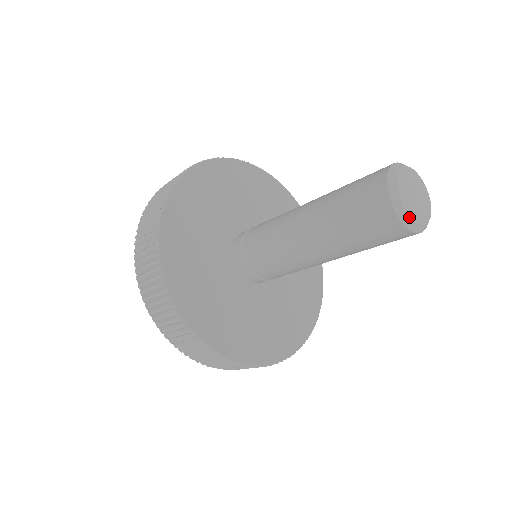
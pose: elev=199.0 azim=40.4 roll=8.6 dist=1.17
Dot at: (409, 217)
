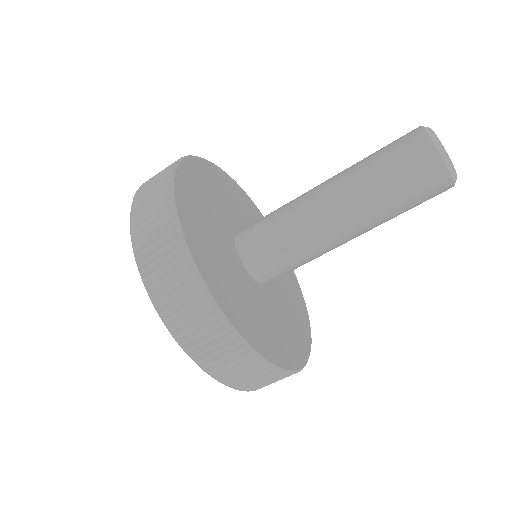
Dot at: (455, 171)
